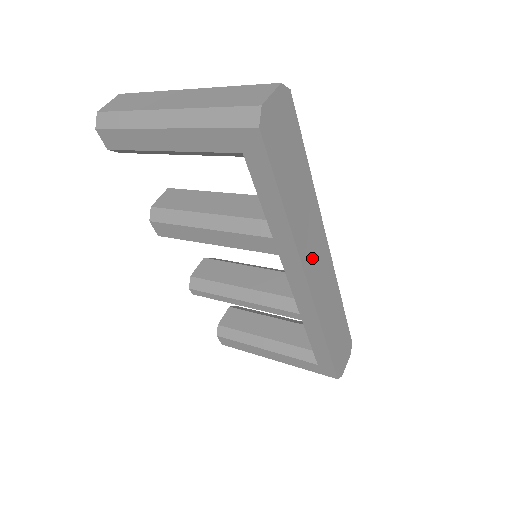
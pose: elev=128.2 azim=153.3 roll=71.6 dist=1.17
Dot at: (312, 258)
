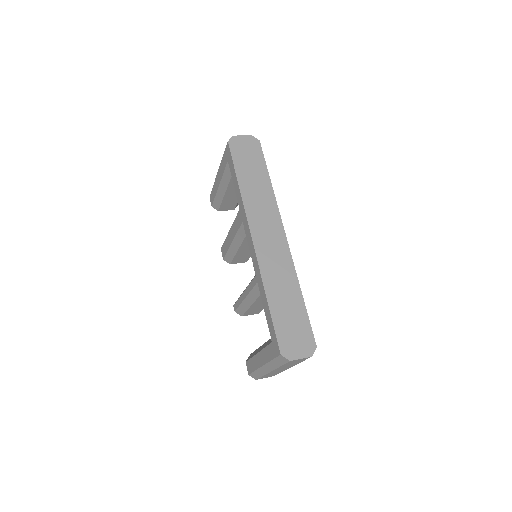
Dot at: (261, 225)
